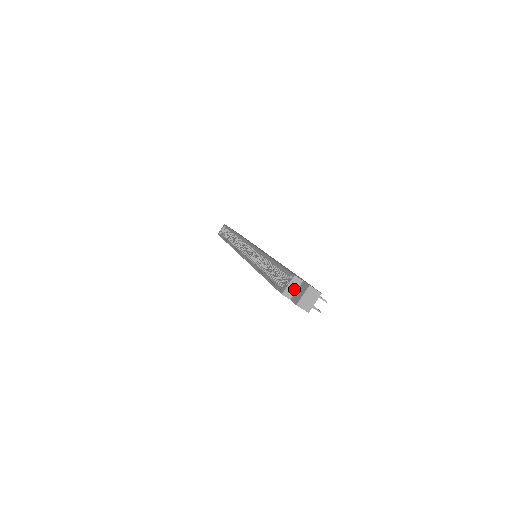
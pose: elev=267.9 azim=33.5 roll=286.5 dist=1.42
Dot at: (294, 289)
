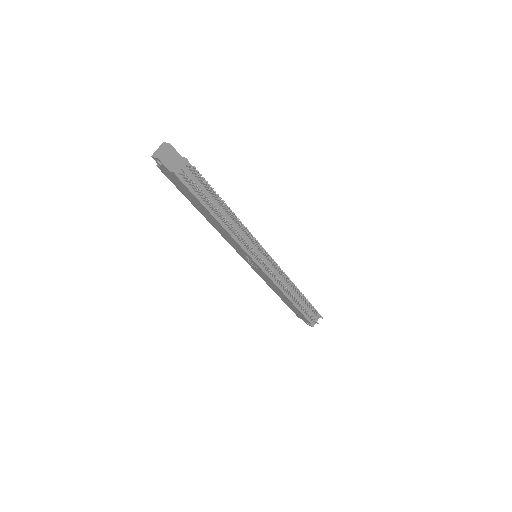
Dot at: occluded
